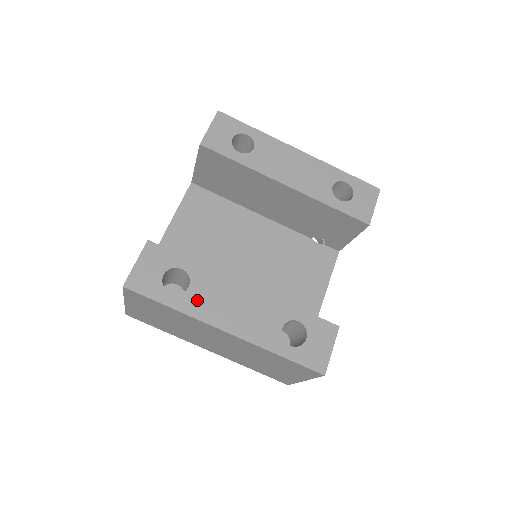
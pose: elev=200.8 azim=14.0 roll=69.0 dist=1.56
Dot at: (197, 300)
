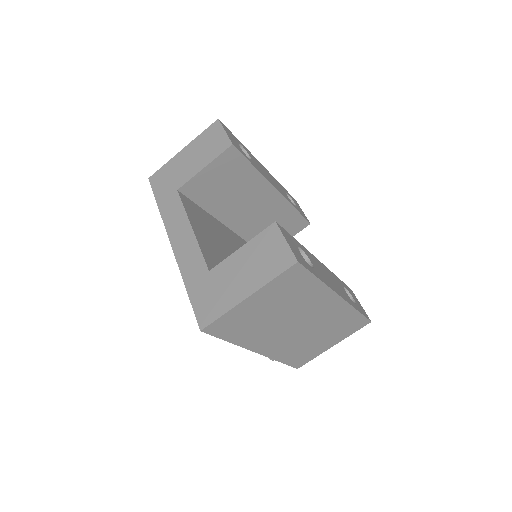
Dot at: (320, 273)
